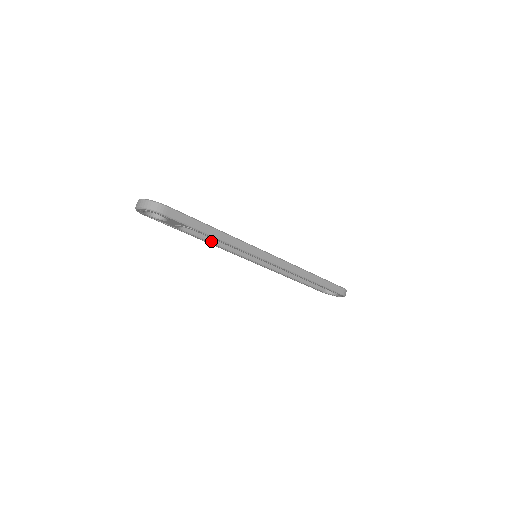
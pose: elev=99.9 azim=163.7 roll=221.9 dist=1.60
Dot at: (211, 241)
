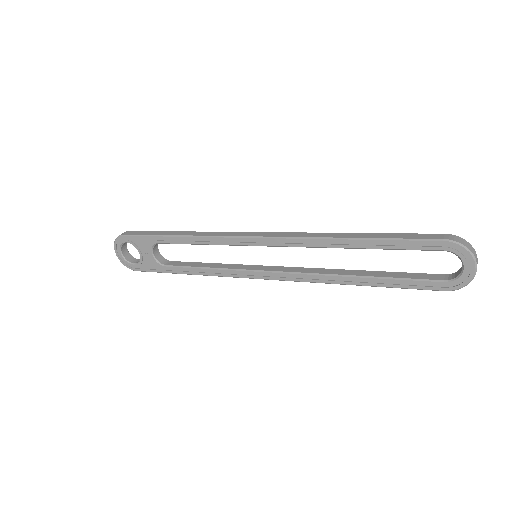
Dot at: (200, 267)
